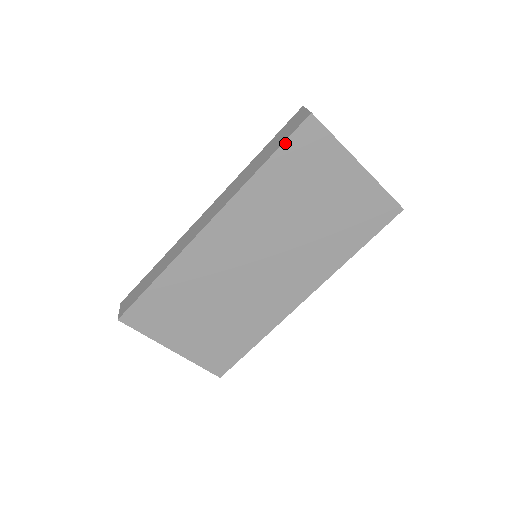
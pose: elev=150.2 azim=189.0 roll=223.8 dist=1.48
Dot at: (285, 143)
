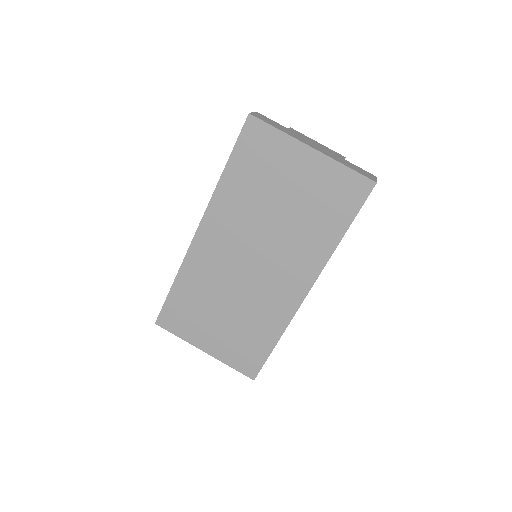
Dot at: (236, 145)
